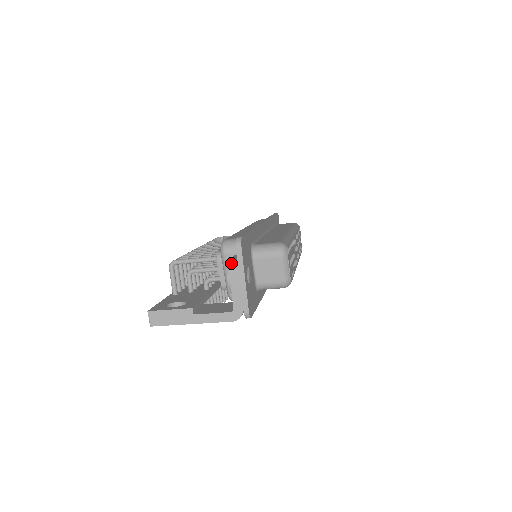
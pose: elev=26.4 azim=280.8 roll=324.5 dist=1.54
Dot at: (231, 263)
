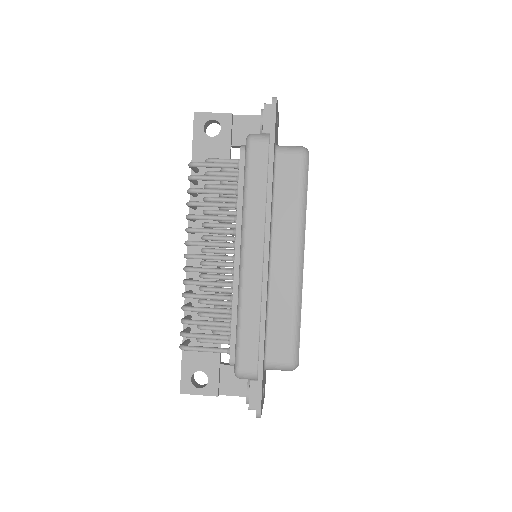
Dot at: occluded
